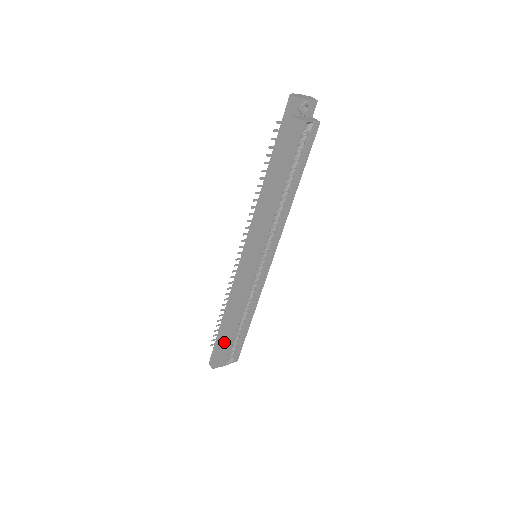
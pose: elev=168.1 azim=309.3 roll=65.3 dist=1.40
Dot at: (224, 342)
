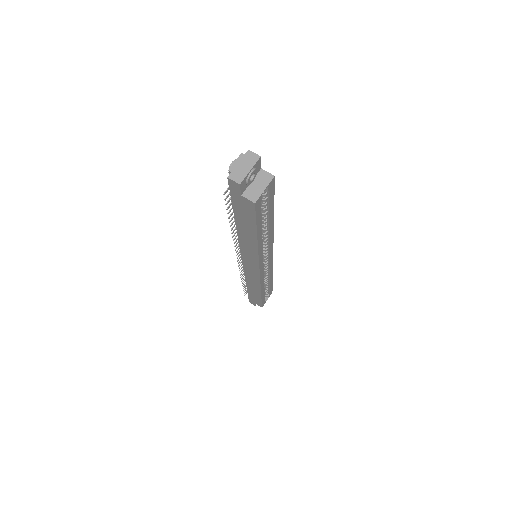
Dot at: (257, 298)
